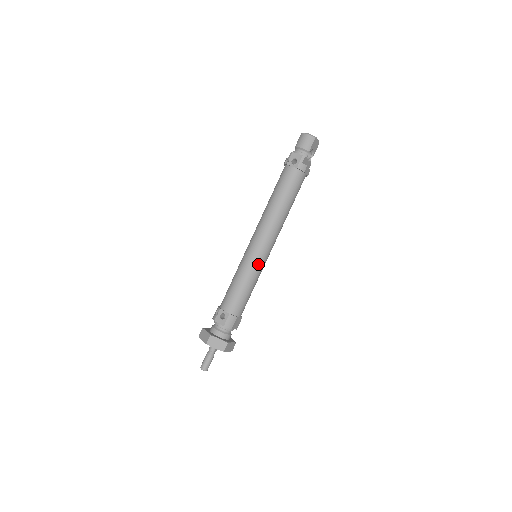
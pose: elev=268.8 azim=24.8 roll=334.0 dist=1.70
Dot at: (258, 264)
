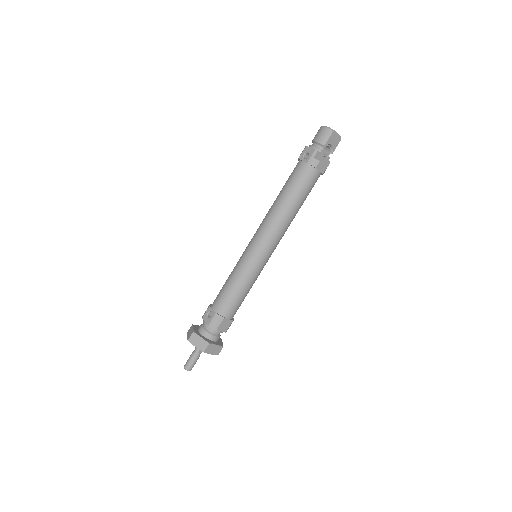
Dot at: (253, 264)
